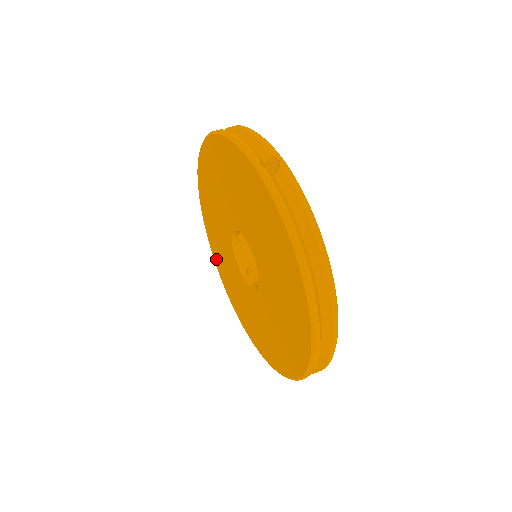
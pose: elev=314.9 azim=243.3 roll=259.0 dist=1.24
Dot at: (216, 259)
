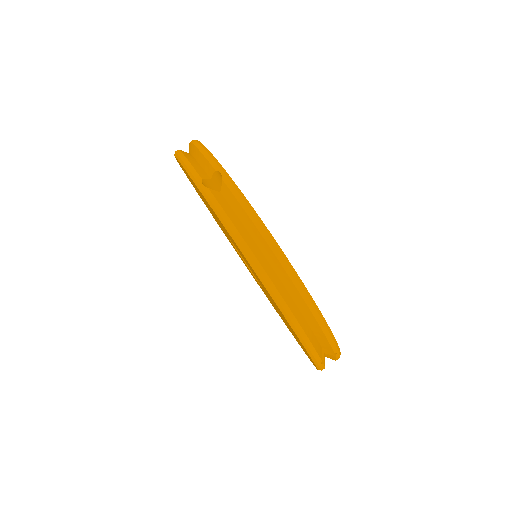
Dot at: occluded
